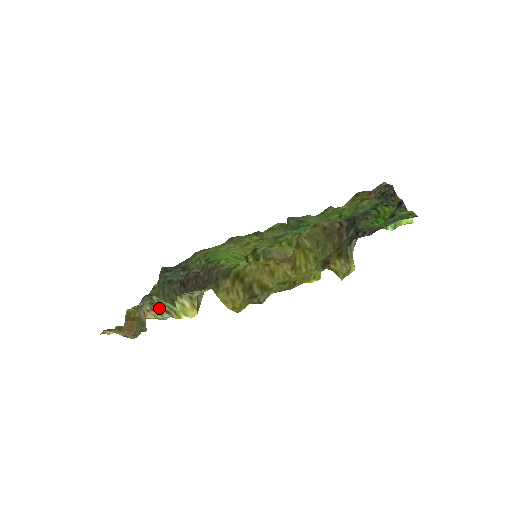
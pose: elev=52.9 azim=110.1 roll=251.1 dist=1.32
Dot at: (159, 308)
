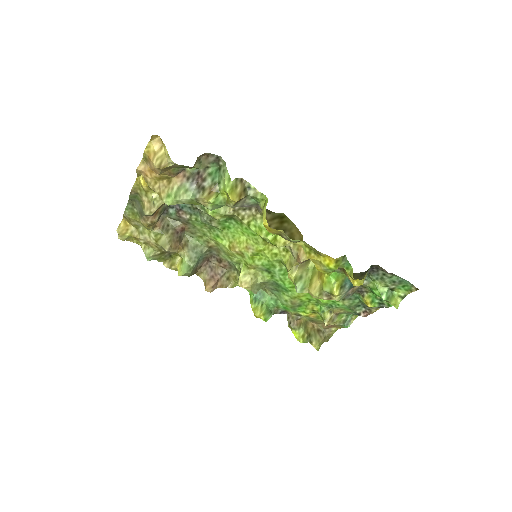
Dot at: (196, 182)
